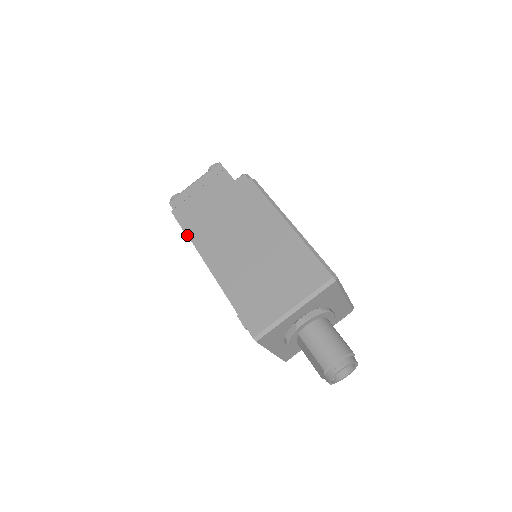
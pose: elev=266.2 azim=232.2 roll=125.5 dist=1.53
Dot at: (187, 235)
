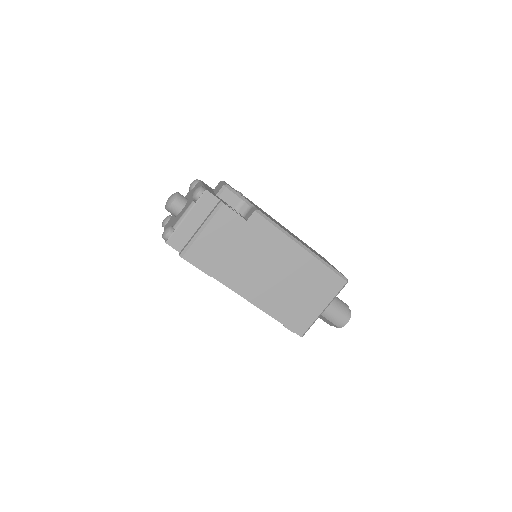
Dot at: (211, 276)
